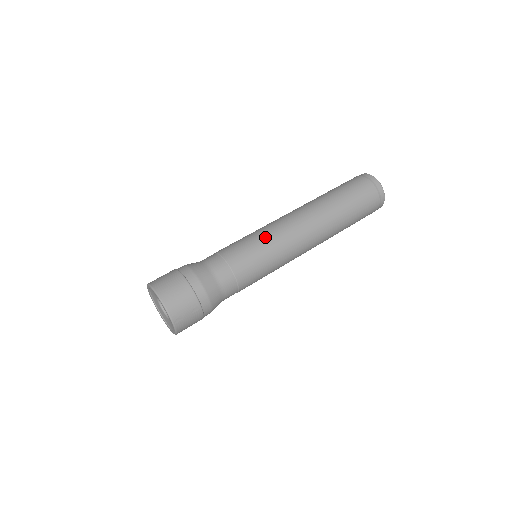
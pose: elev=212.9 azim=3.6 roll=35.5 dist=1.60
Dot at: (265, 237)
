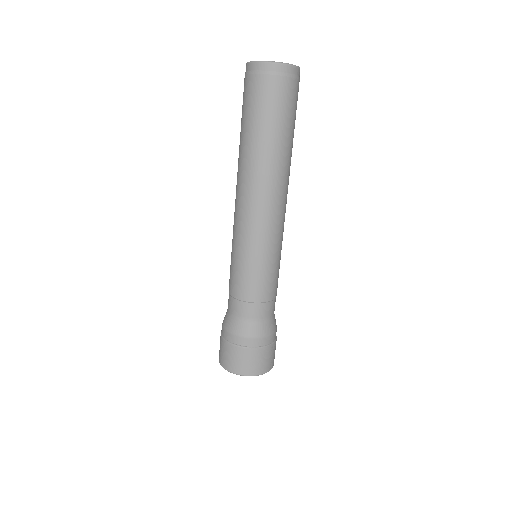
Dot at: (254, 251)
